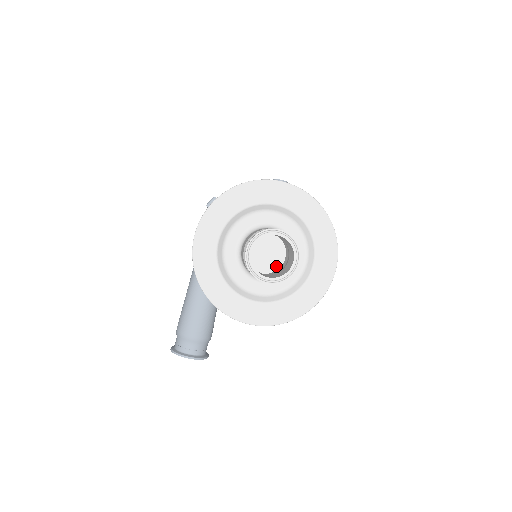
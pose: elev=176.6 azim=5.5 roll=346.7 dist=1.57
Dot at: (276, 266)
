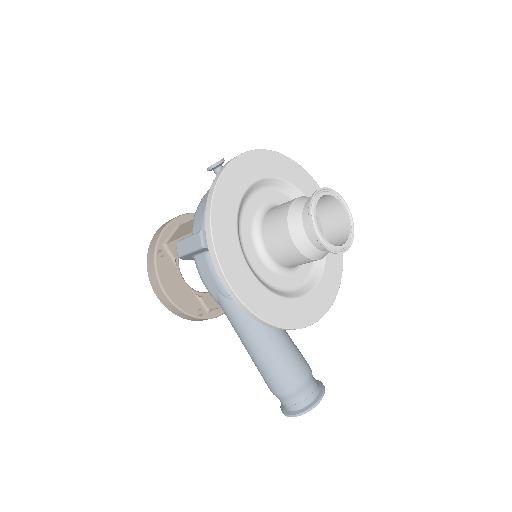
Dot at: occluded
